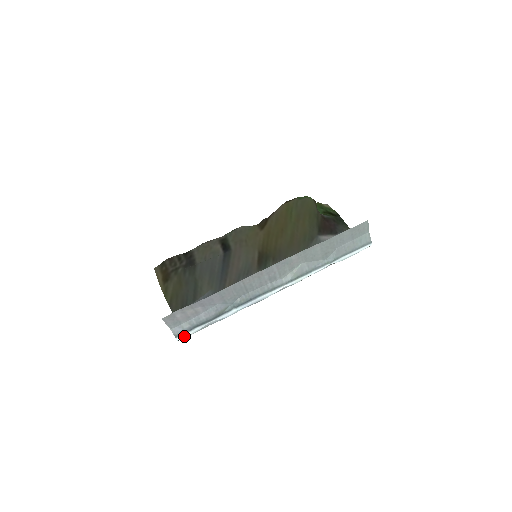
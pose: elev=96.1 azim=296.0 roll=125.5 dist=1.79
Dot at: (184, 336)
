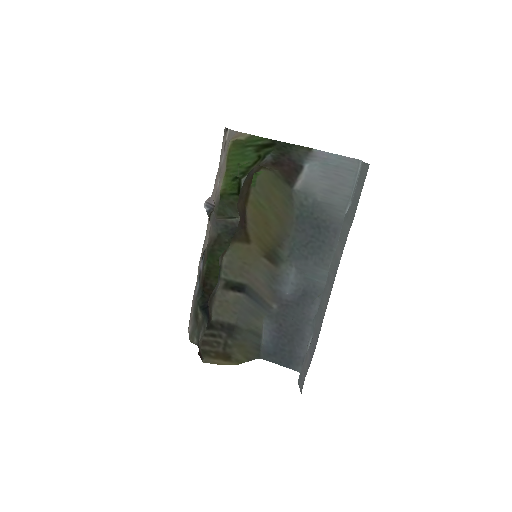
Dot at: occluded
